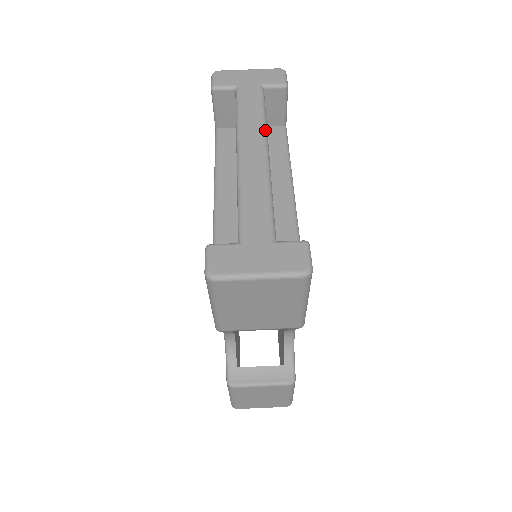
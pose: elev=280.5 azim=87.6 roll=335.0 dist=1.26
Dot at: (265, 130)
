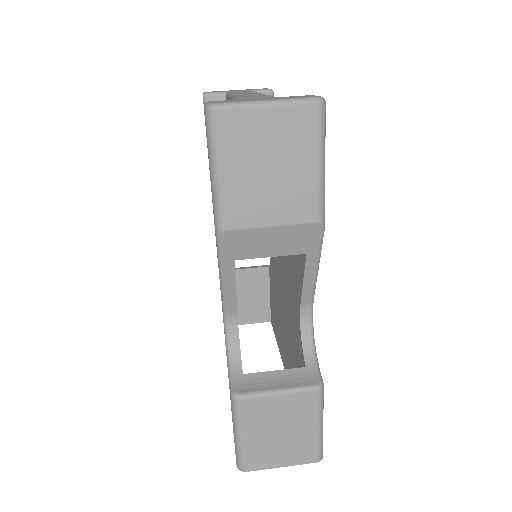
Dot at: occluded
